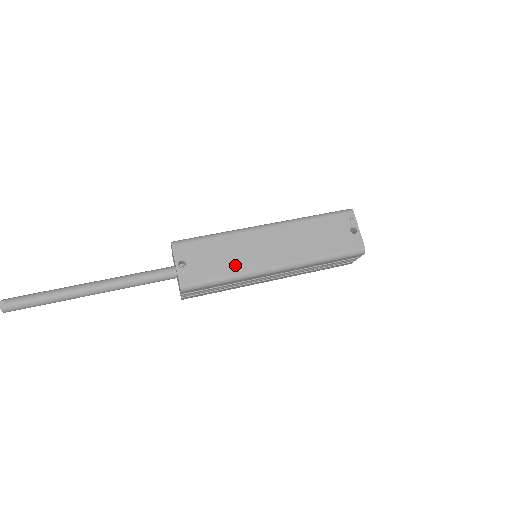
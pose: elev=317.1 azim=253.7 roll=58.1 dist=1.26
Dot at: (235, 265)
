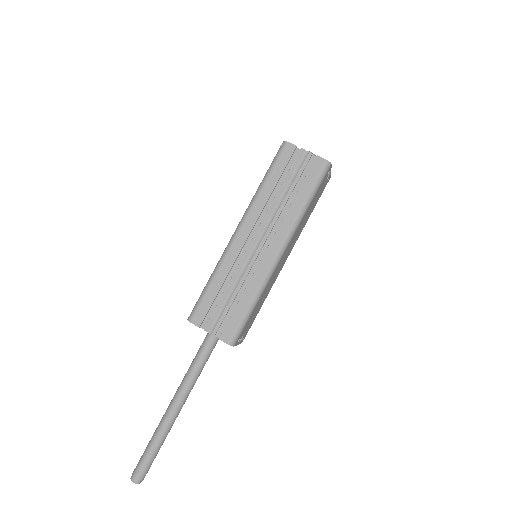
Dot at: (267, 294)
